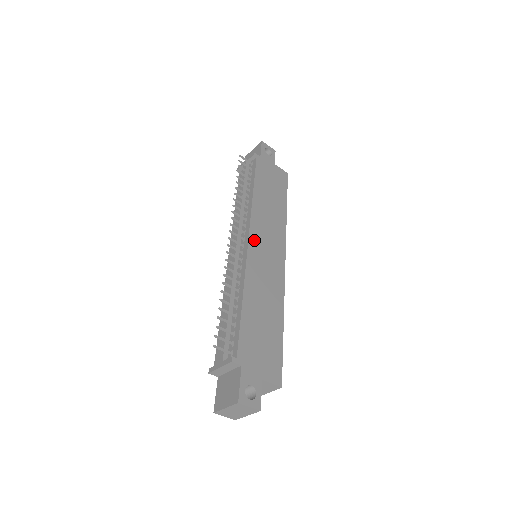
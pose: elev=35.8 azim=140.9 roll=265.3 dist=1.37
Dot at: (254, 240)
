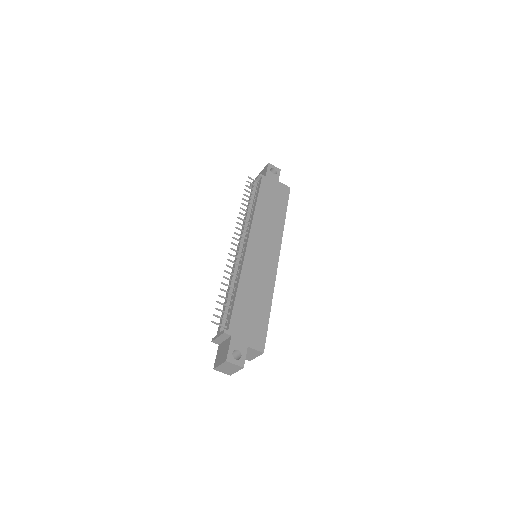
Dot at: (252, 244)
